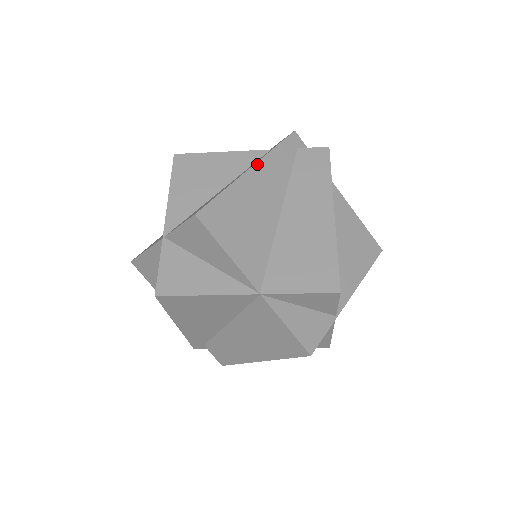
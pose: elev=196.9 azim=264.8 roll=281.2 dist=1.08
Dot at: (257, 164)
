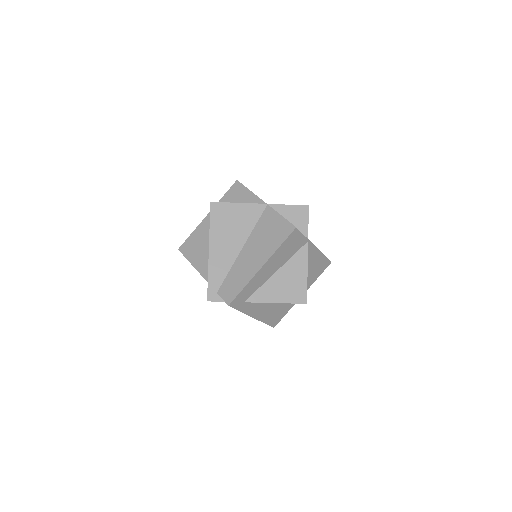
Dot at: occluded
